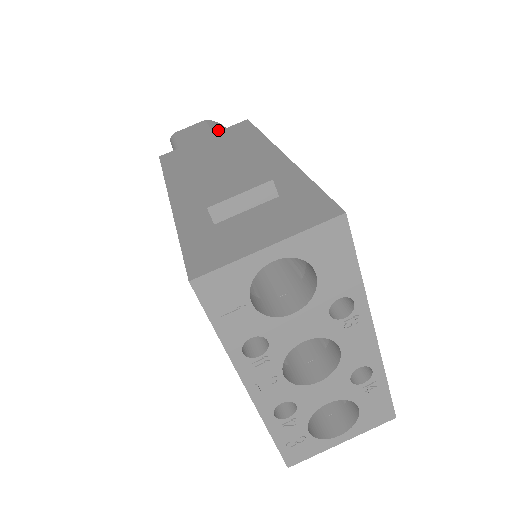
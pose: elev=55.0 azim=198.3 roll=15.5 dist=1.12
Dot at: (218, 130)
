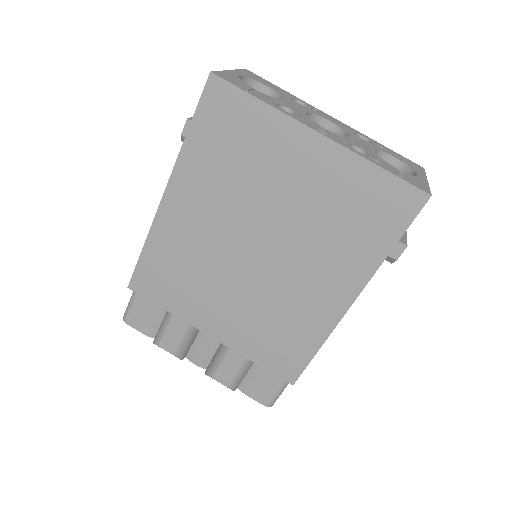
Dot at: occluded
